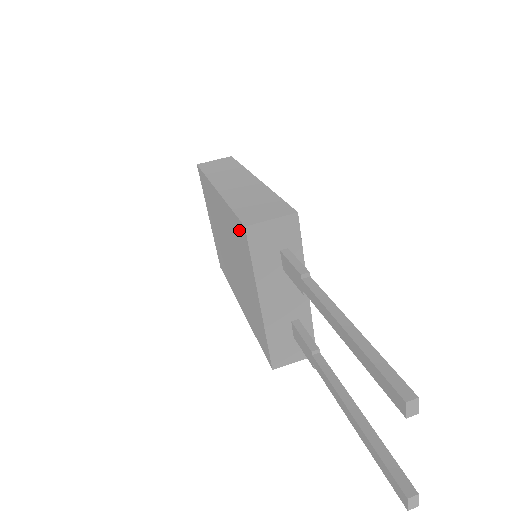
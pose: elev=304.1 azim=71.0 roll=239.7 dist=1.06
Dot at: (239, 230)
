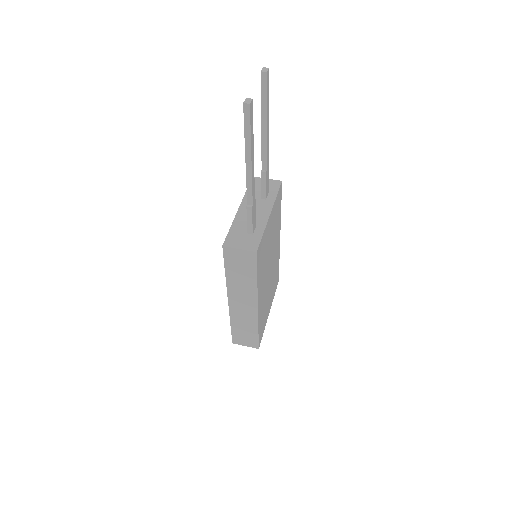
Dot at: occluded
